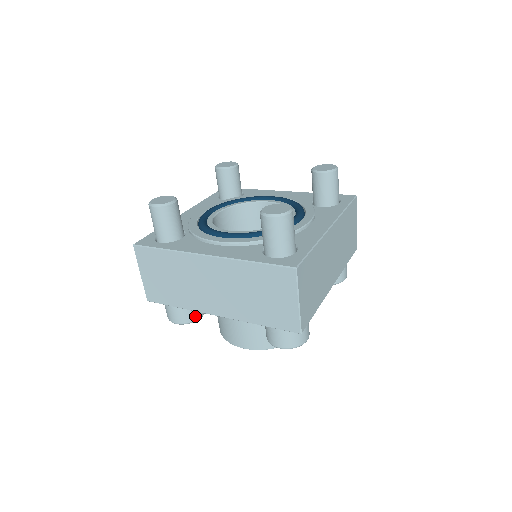
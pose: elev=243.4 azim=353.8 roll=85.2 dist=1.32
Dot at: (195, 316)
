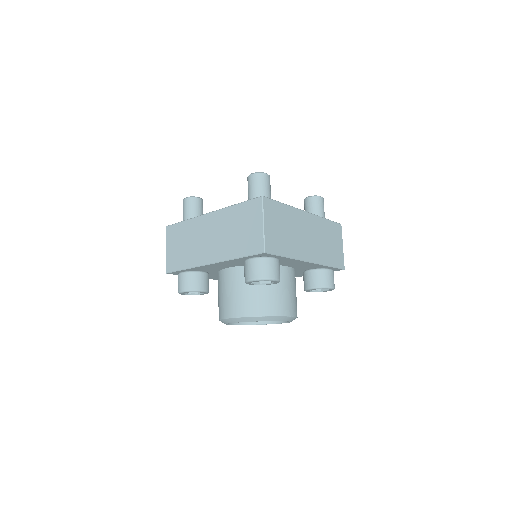
Dot at: (198, 286)
